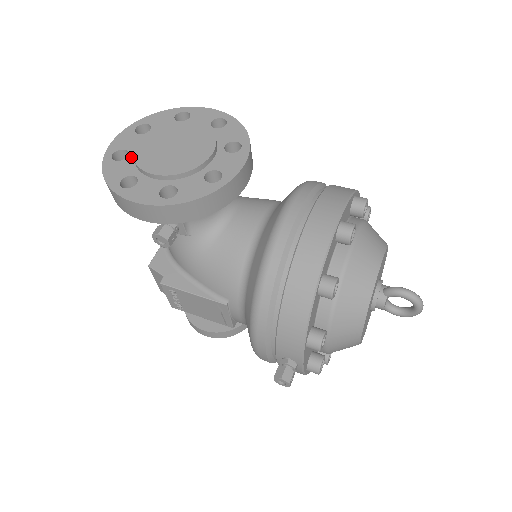
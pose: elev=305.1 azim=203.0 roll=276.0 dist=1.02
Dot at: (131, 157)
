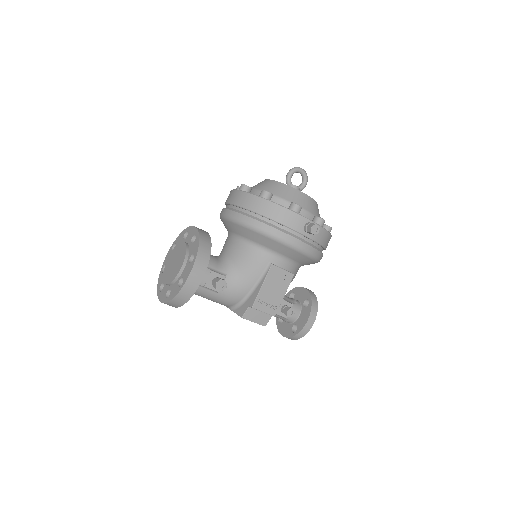
Dot at: (171, 287)
